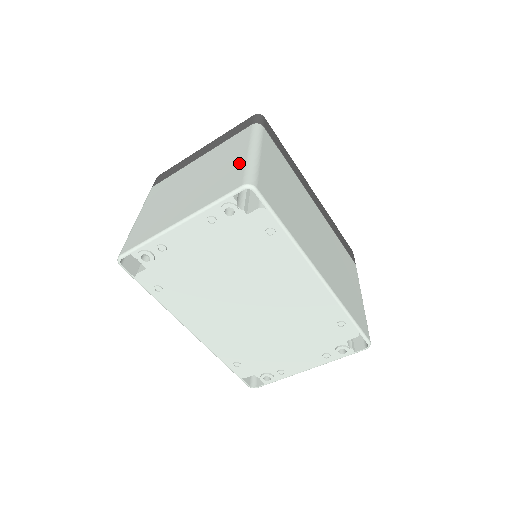
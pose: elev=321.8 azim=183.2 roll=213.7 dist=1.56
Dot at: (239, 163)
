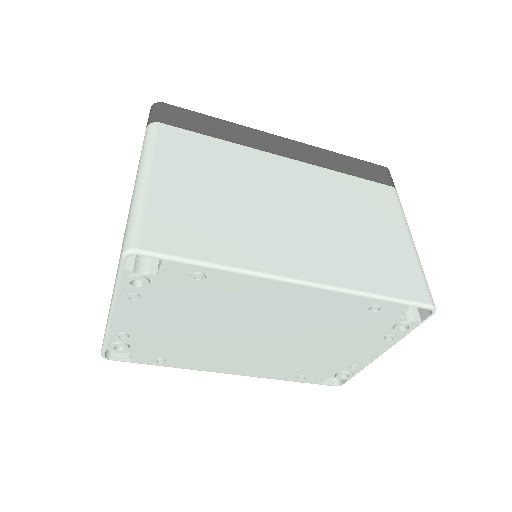
Dot at: occluded
